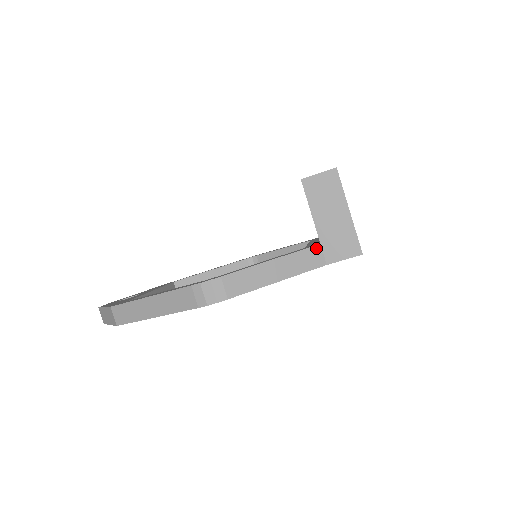
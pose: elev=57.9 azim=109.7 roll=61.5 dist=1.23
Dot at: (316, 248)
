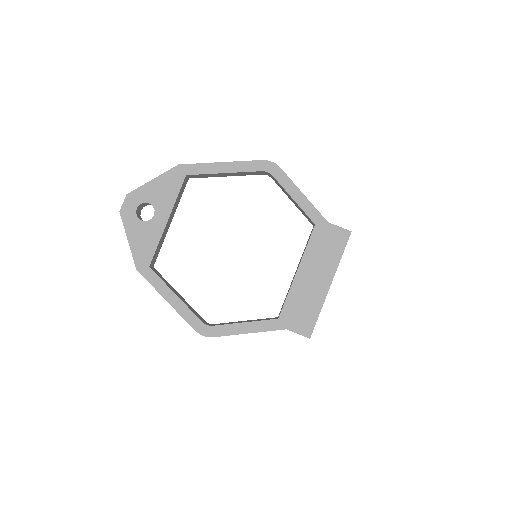
Dot at: occluded
